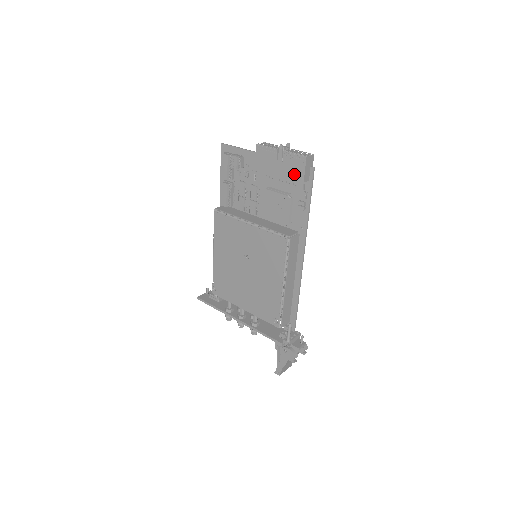
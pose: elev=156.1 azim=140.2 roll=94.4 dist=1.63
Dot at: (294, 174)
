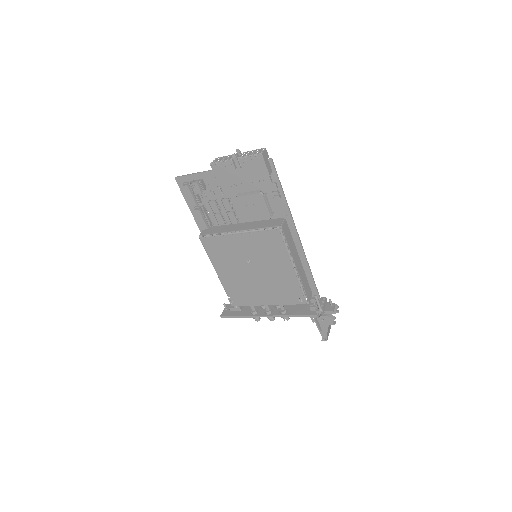
Dot at: (257, 173)
